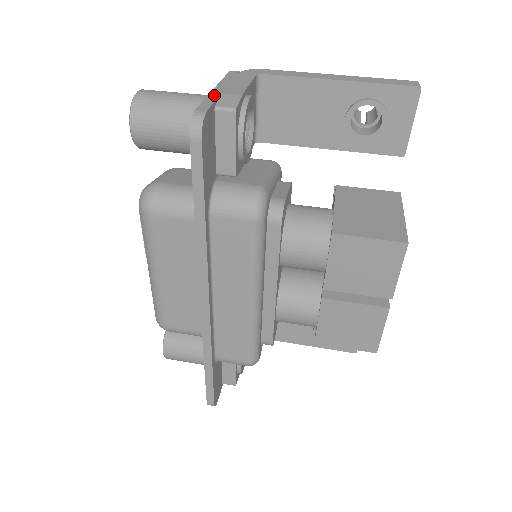
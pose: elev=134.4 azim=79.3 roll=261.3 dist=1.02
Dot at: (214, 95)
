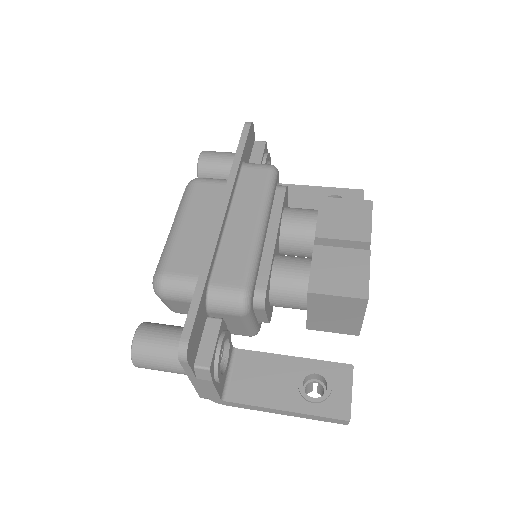
Dot at: occluded
